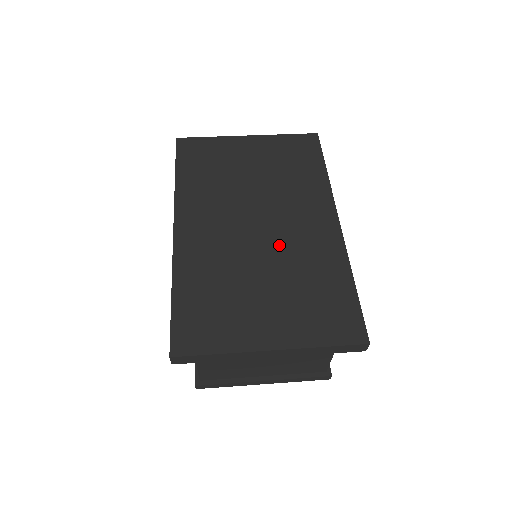
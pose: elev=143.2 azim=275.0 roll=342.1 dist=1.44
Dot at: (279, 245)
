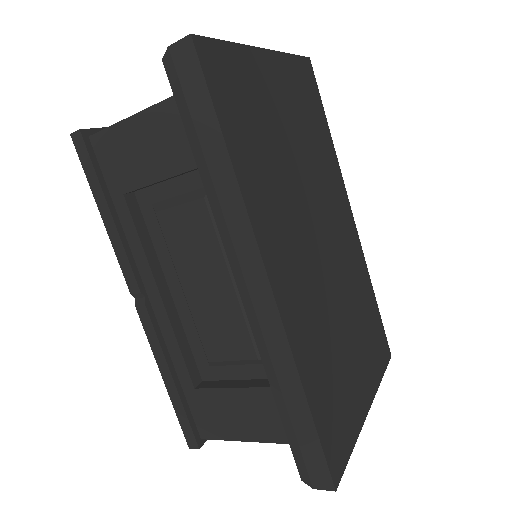
Dot at: (340, 270)
